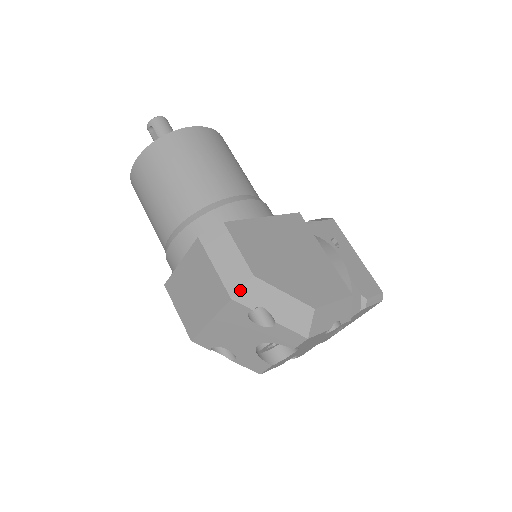
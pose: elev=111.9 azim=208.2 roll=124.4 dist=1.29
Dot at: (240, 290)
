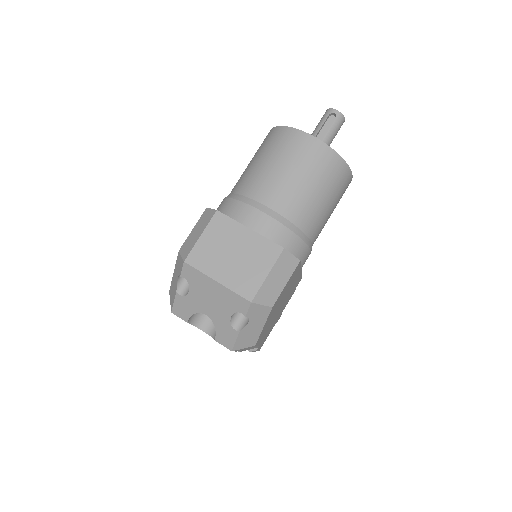
Dot at: (259, 304)
